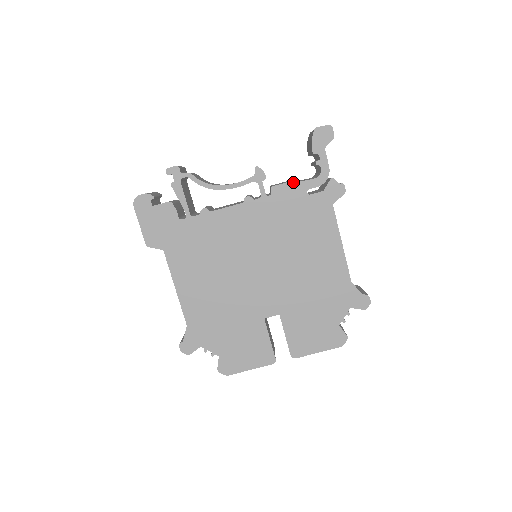
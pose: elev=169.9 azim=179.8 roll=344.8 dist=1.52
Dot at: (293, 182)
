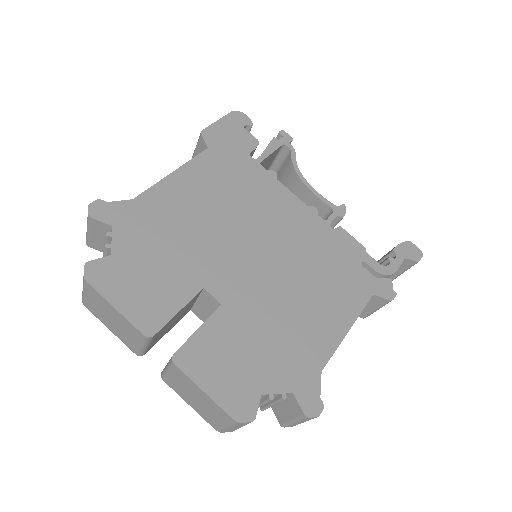
Dot at: (359, 244)
